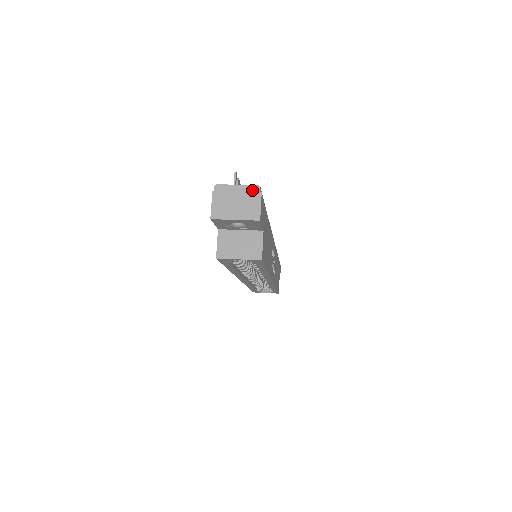
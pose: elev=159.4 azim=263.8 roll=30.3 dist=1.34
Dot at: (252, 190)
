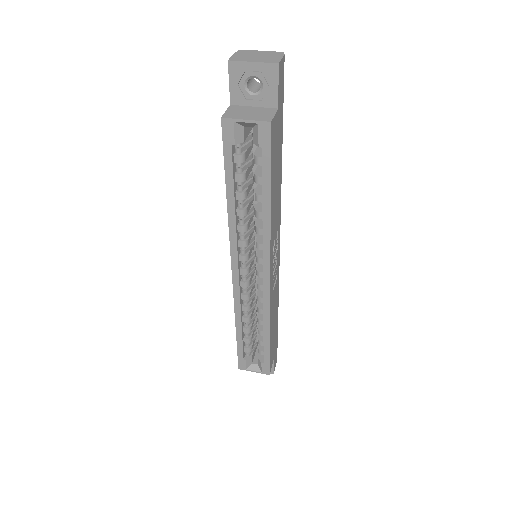
Dot at: (275, 53)
